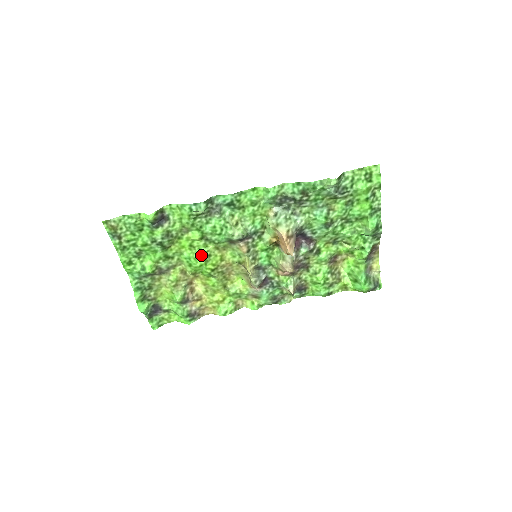
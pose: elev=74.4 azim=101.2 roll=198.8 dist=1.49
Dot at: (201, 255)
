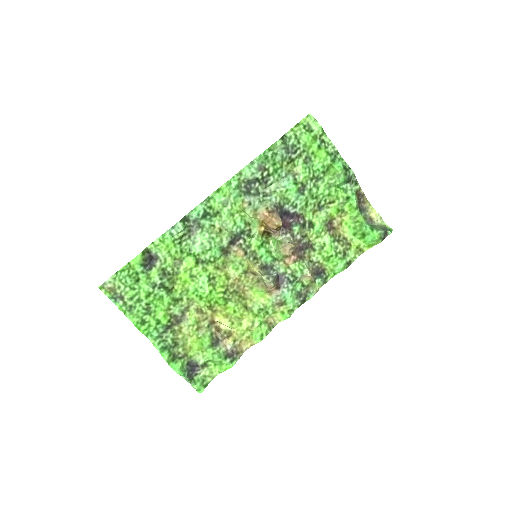
Dot at: (205, 281)
